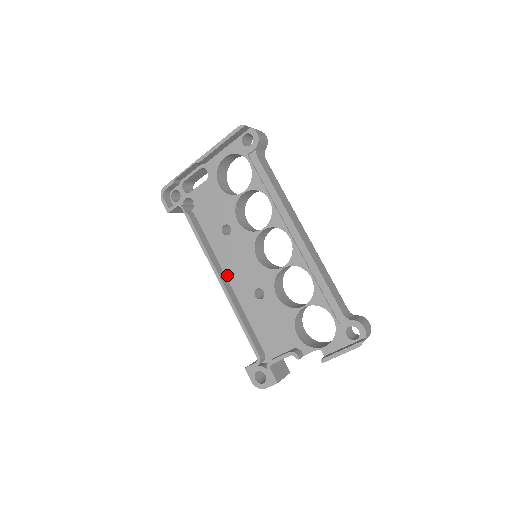
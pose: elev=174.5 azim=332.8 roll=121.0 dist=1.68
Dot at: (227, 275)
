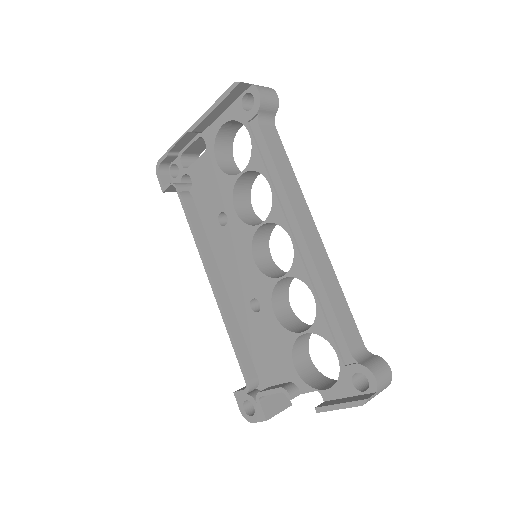
Dot at: (223, 275)
